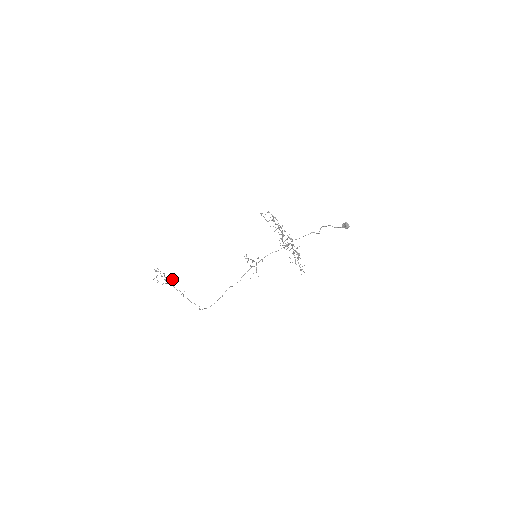
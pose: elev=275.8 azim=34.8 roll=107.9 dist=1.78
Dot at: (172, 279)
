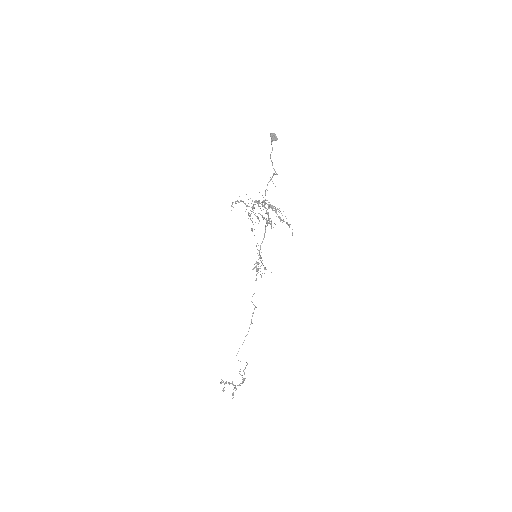
Dot at: (240, 383)
